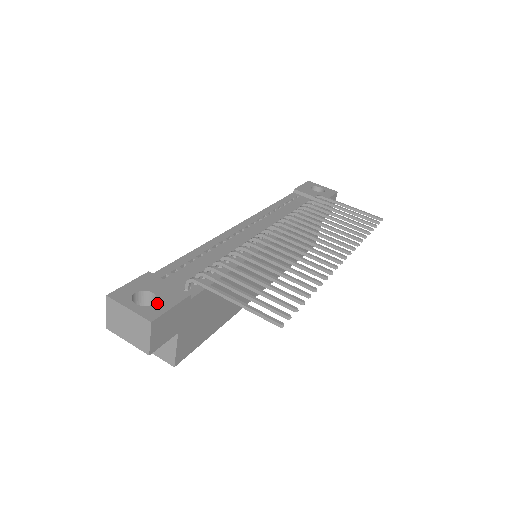
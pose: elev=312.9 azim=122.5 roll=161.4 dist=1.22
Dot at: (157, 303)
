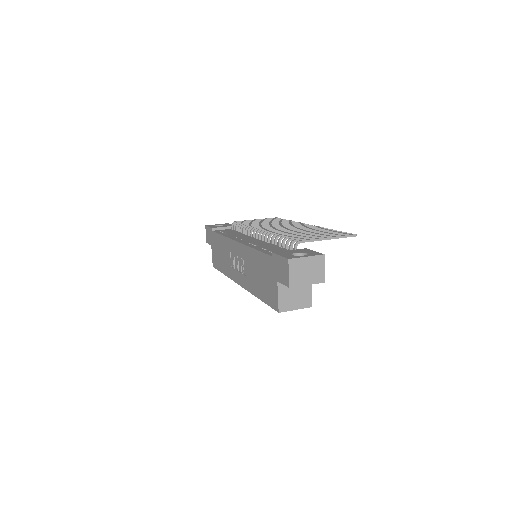
Dot at: (308, 253)
